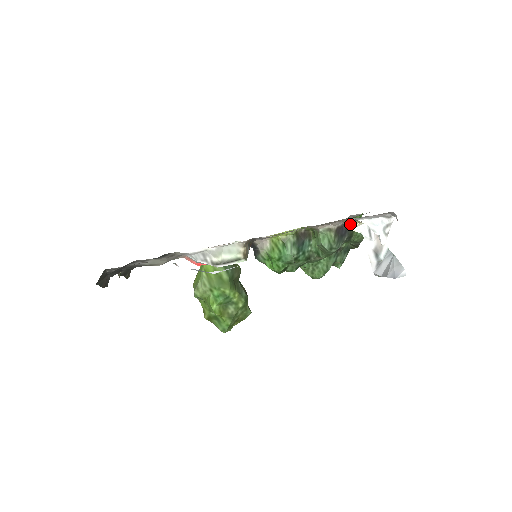
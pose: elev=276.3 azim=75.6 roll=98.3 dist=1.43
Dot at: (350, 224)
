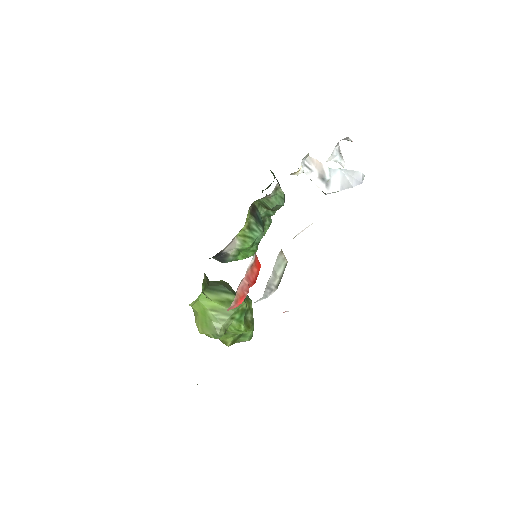
Dot at: occluded
